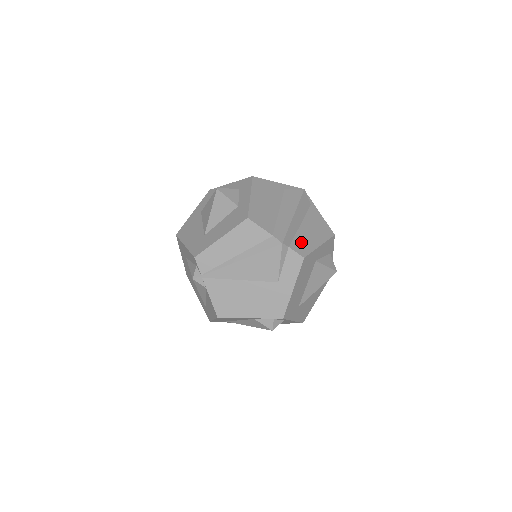
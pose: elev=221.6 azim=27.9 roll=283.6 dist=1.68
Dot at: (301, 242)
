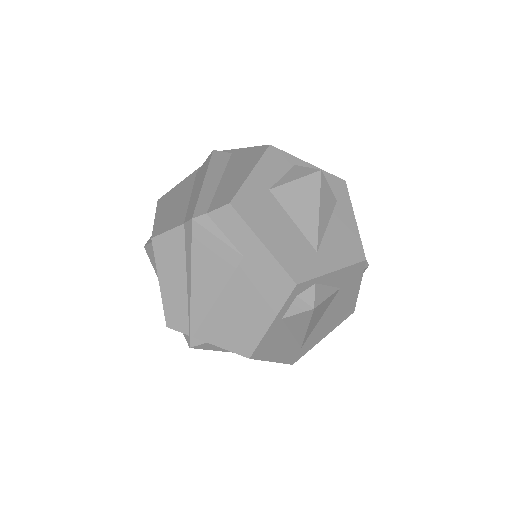
Dot at: (223, 194)
